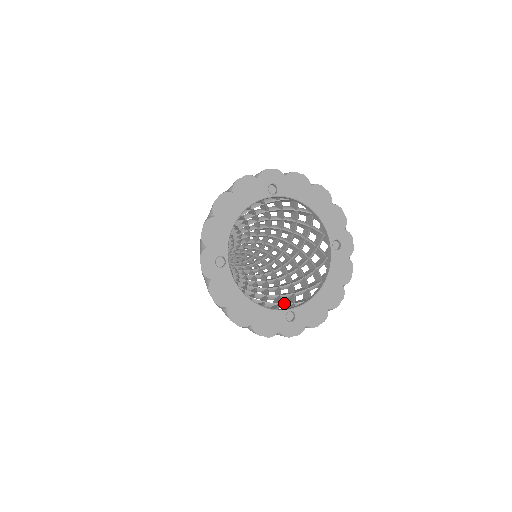
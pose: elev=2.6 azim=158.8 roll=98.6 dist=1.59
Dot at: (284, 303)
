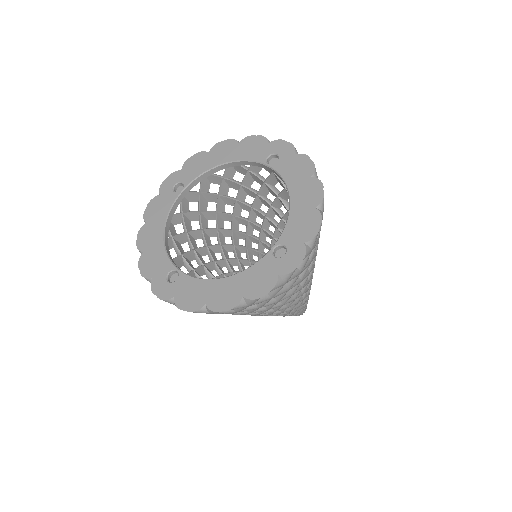
Dot at: occluded
